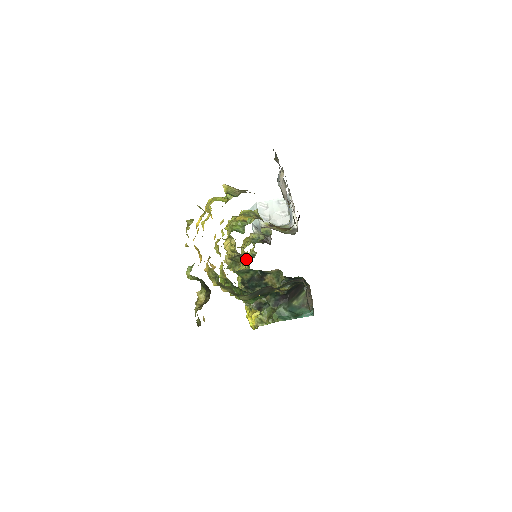
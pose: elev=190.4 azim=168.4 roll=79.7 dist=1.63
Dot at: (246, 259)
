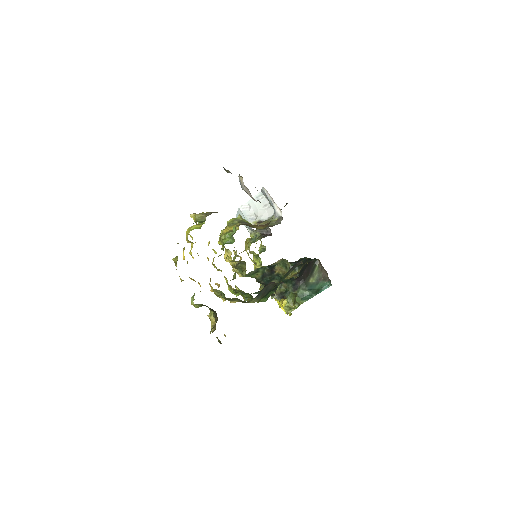
Dot at: (256, 257)
